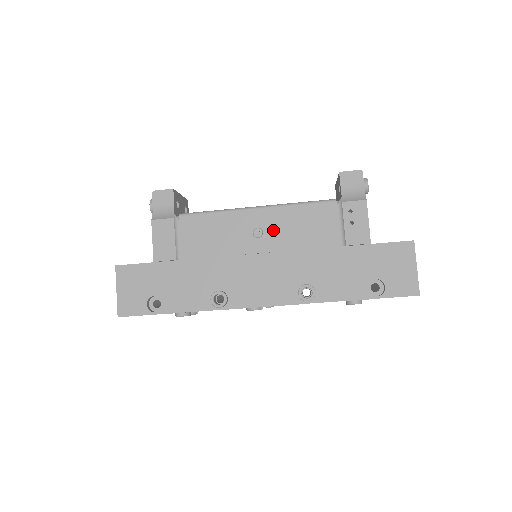
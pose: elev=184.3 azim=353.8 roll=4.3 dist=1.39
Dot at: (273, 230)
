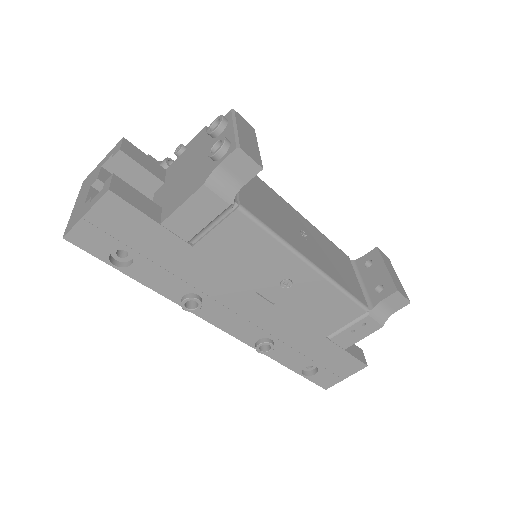
Dot at: (300, 292)
